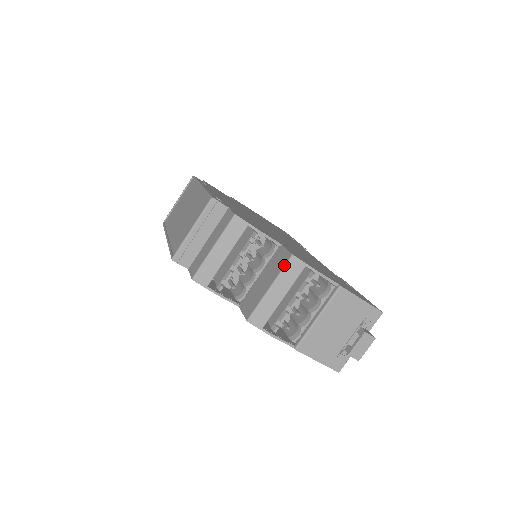
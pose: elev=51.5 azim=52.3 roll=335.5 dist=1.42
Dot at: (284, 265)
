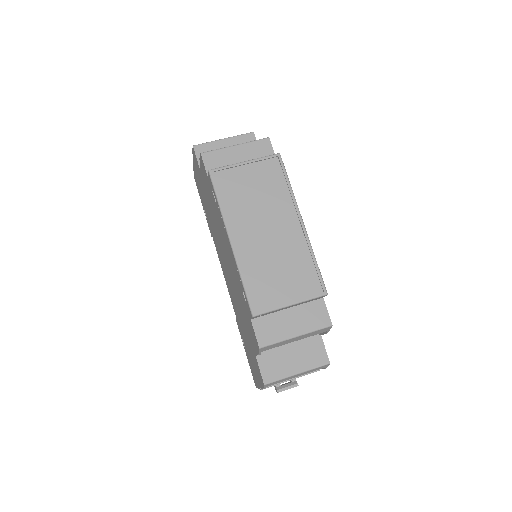
Dot at: (320, 366)
